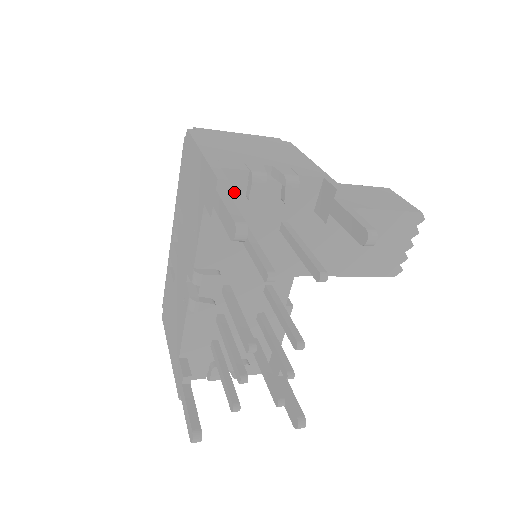
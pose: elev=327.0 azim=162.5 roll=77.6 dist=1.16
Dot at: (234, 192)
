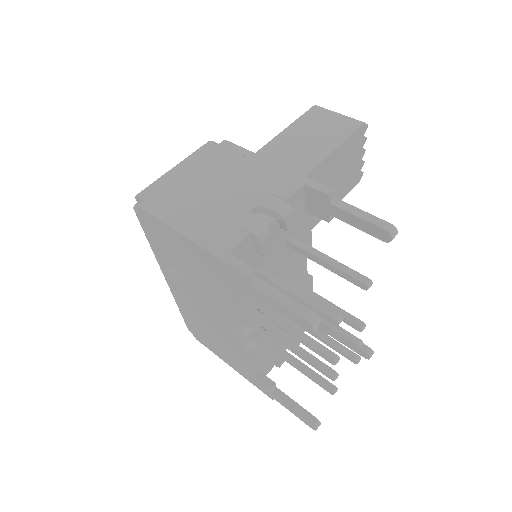
Dot at: (246, 257)
